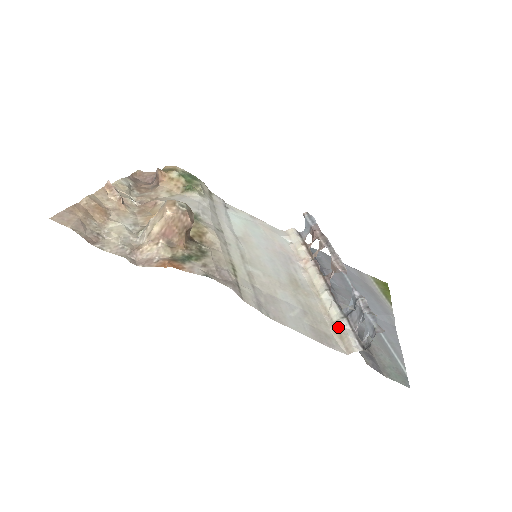
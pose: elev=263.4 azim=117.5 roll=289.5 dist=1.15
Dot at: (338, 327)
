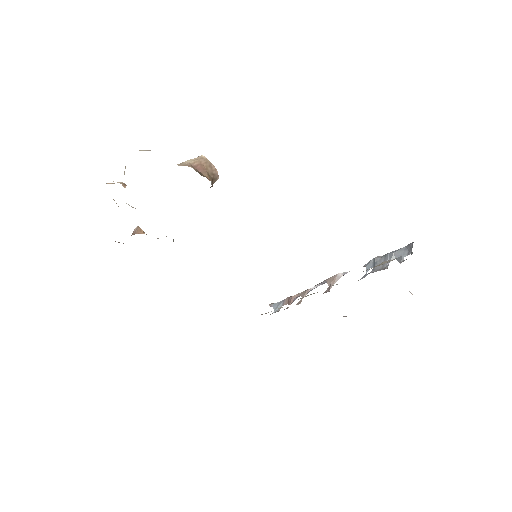
Dot at: (367, 269)
